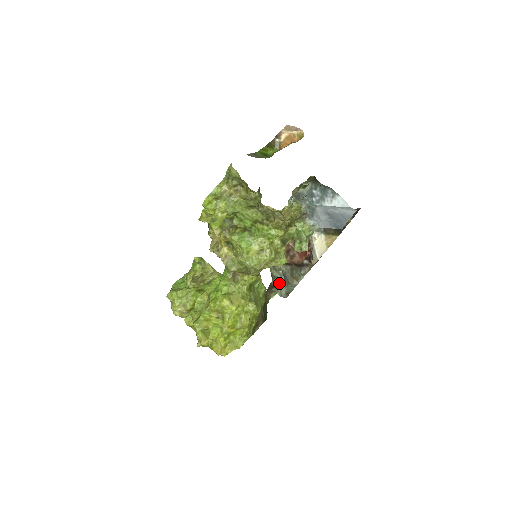
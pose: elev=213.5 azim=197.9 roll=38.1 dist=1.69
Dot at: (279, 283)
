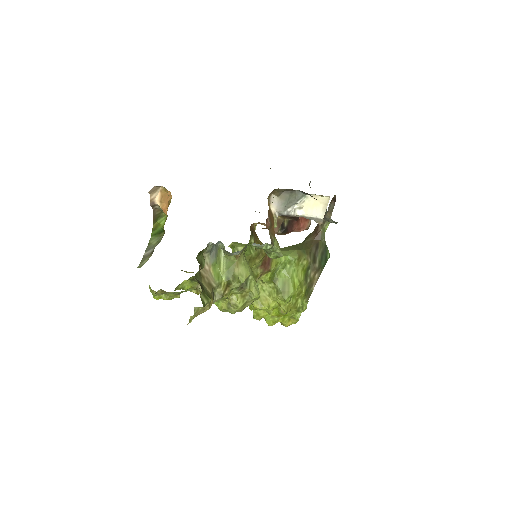
Dot at: occluded
